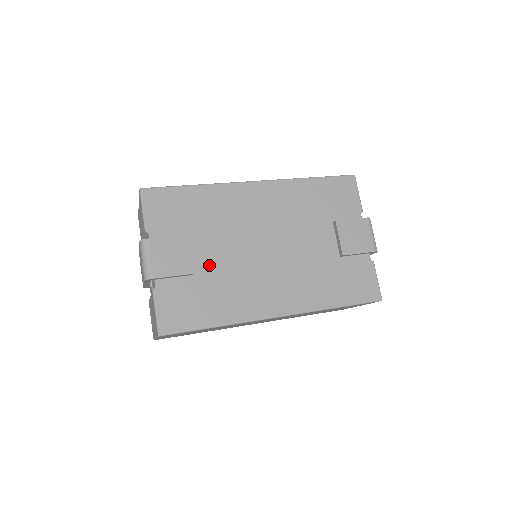
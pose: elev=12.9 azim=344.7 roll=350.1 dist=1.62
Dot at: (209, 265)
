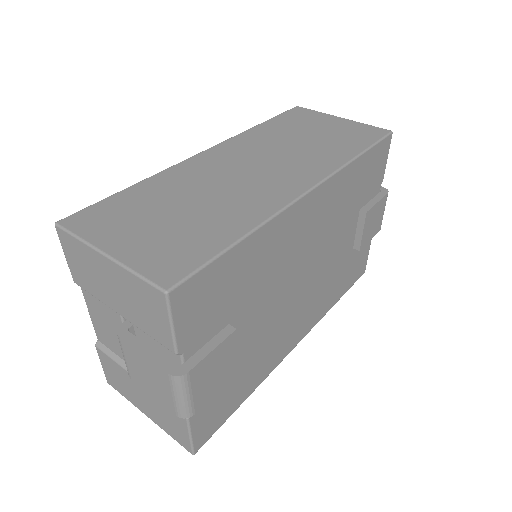
Dot at: (248, 342)
